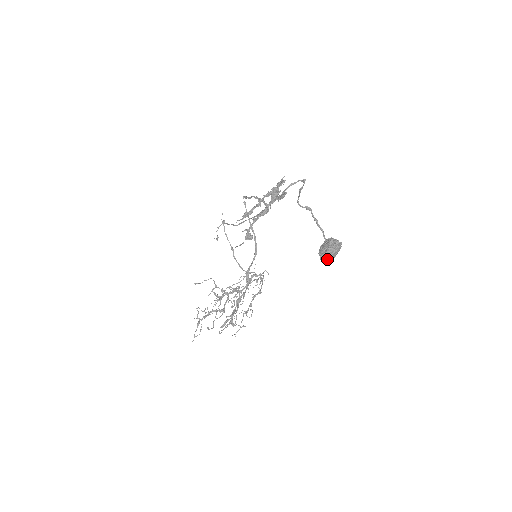
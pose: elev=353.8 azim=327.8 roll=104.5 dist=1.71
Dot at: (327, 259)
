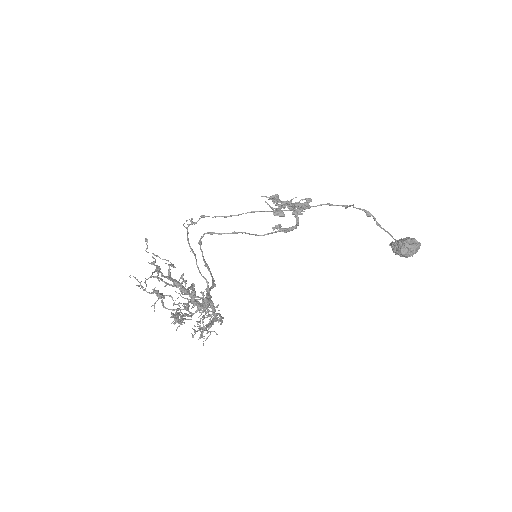
Dot at: (412, 247)
